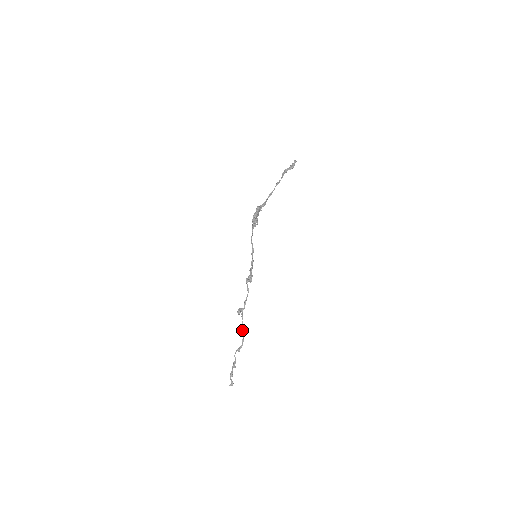
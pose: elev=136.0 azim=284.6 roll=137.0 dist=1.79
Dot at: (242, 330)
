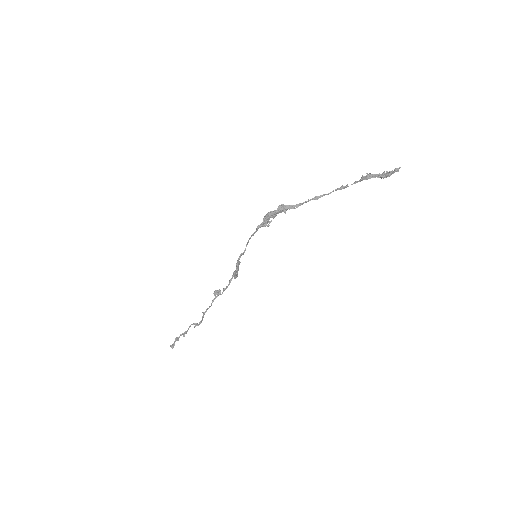
Dot at: (204, 313)
